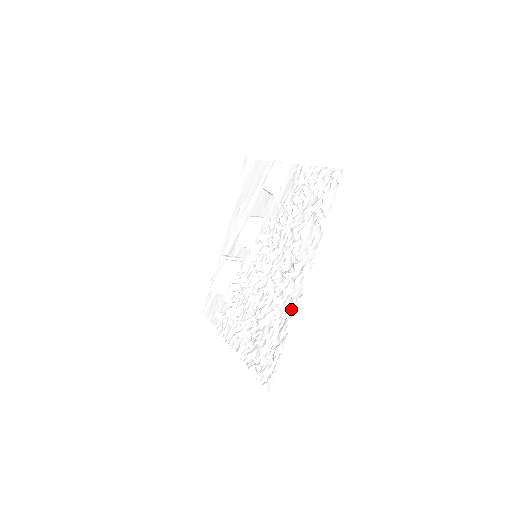
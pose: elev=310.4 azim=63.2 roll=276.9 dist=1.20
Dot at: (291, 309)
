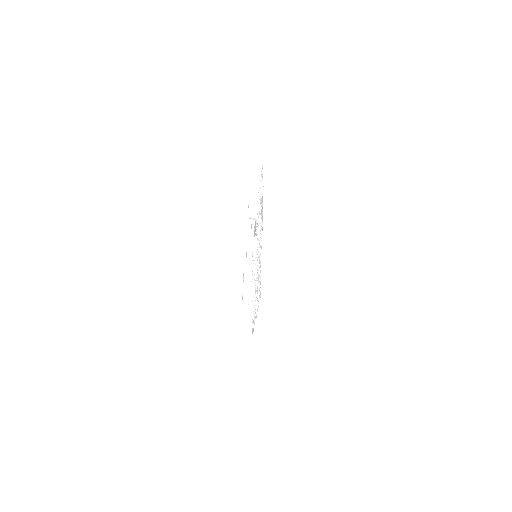
Dot at: (261, 246)
